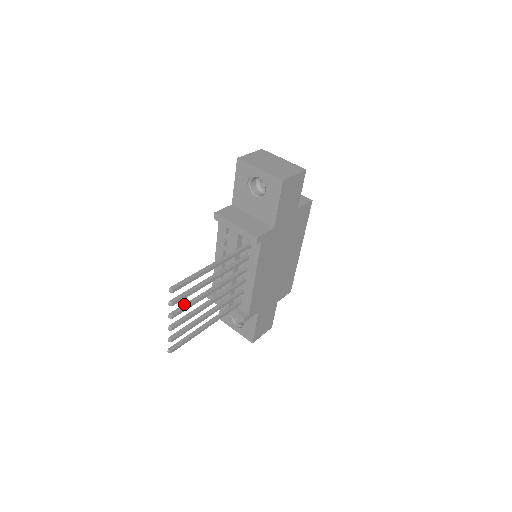
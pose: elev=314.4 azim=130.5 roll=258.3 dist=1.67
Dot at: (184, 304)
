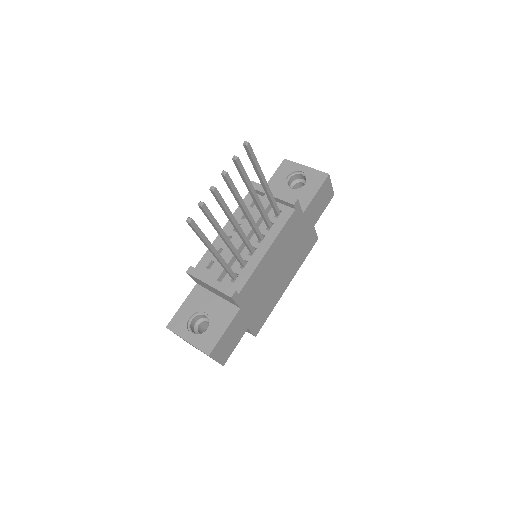
Dot at: occluded
